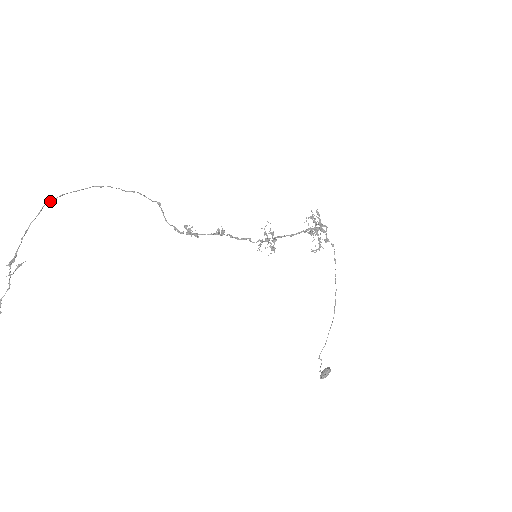
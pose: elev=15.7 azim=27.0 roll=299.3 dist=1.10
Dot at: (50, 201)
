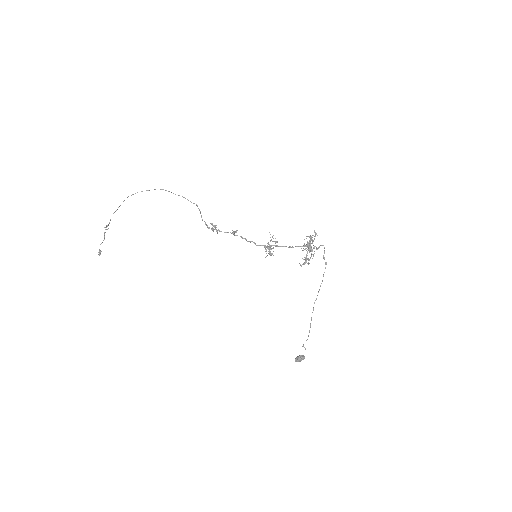
Dot at: occluded
